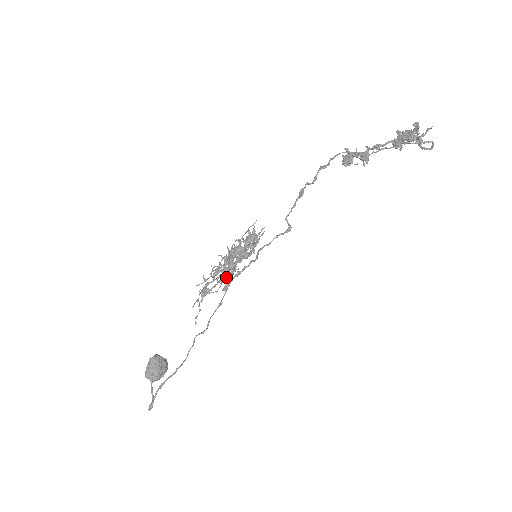
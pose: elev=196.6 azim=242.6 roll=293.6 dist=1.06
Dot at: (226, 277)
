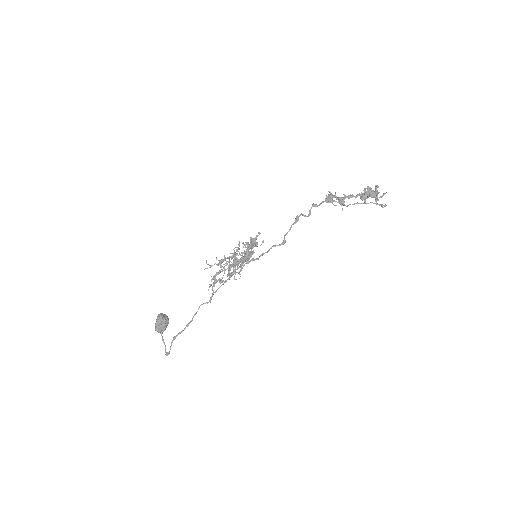
Dot at: (235, 271)
